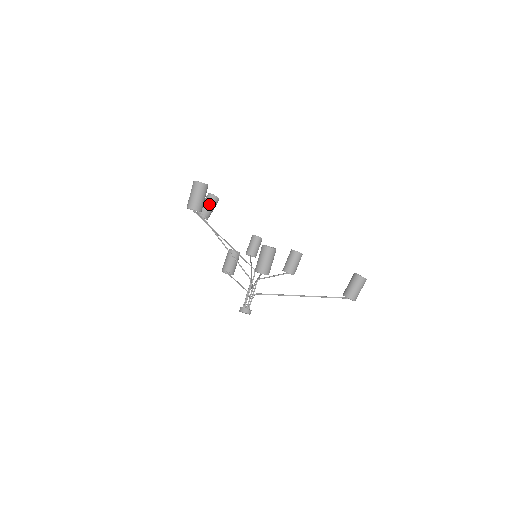
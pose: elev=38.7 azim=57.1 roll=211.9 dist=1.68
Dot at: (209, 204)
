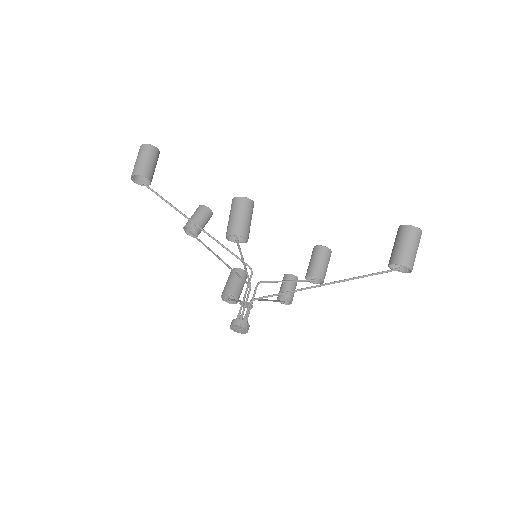
Dot at: (197, 215)
